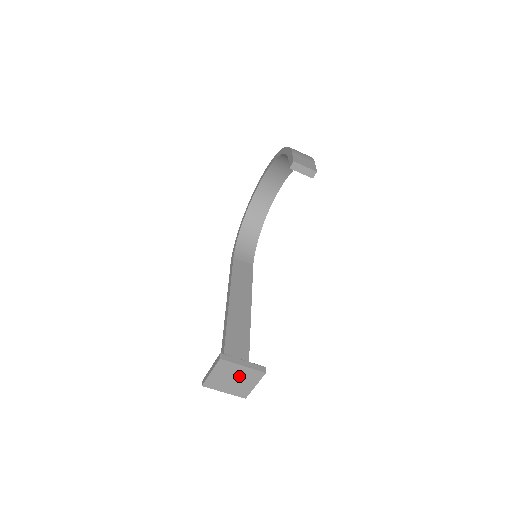
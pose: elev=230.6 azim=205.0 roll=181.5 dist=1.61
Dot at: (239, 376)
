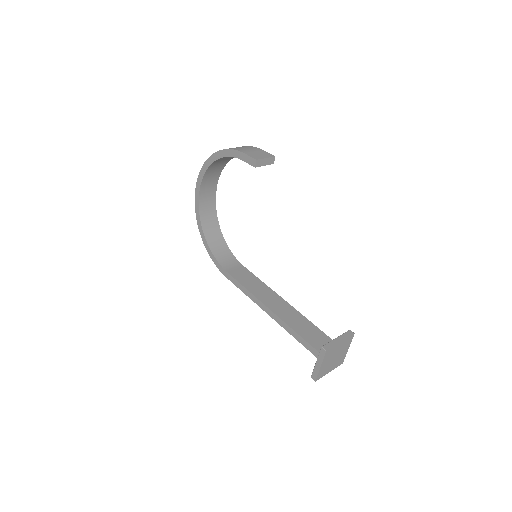
Dot at: (338, 352)
